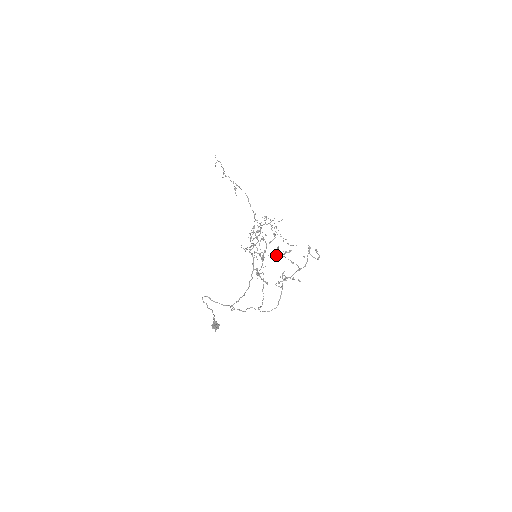
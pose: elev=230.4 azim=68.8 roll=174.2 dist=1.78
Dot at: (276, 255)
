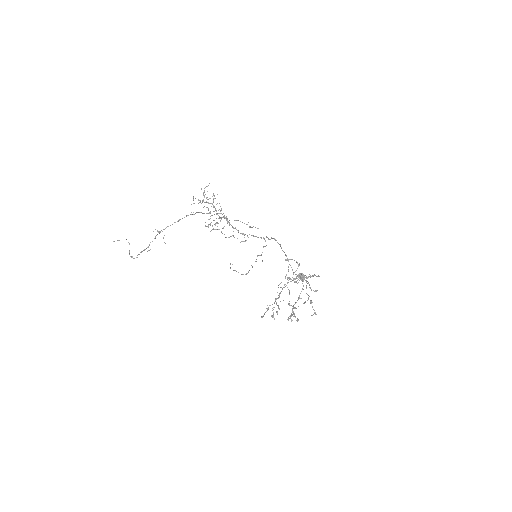
Dot at: occluded
